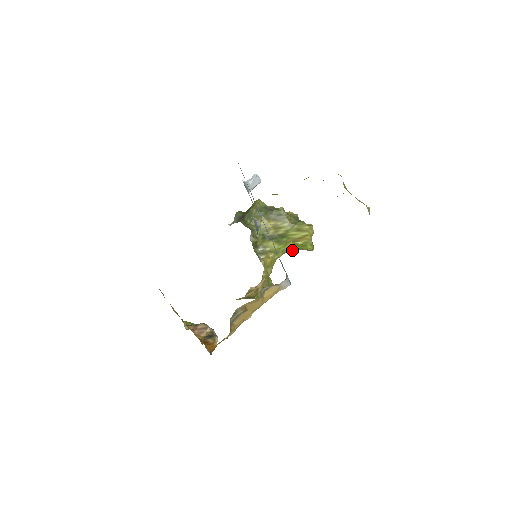
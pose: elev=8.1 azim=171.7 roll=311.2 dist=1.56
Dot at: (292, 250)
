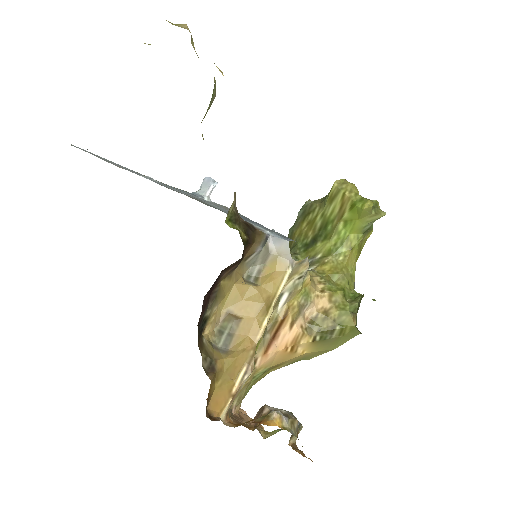
Dot at: (360, 235)
